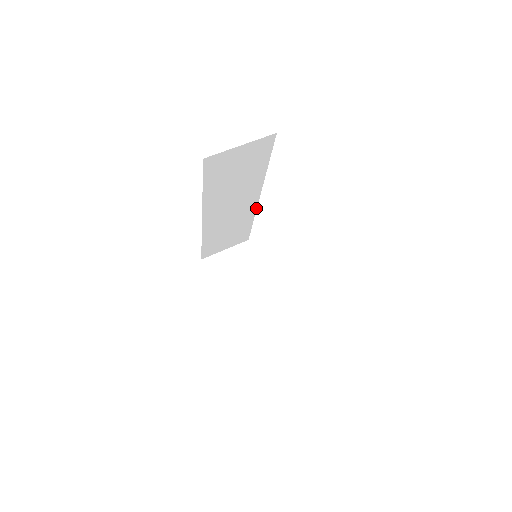
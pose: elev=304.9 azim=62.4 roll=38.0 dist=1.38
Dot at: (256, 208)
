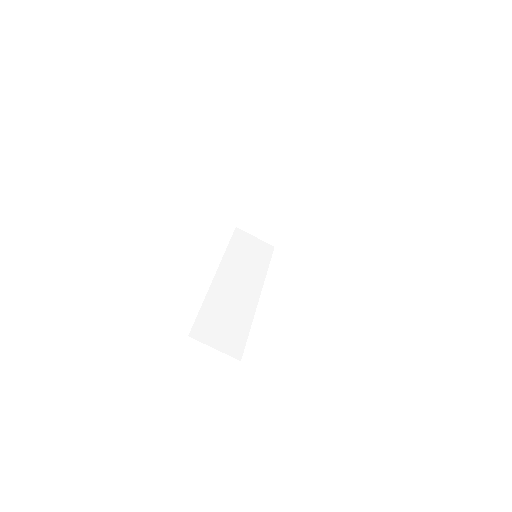
Dot at: occluded
